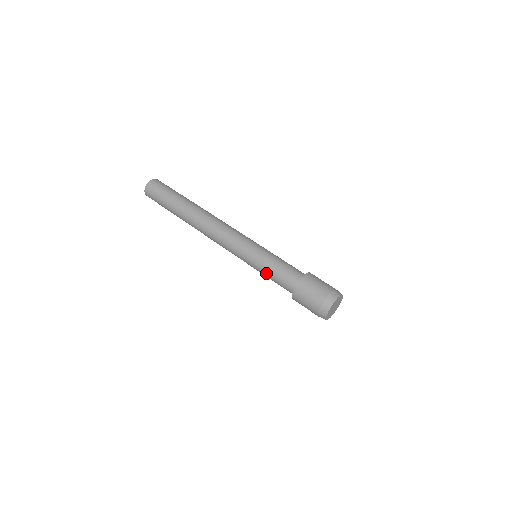
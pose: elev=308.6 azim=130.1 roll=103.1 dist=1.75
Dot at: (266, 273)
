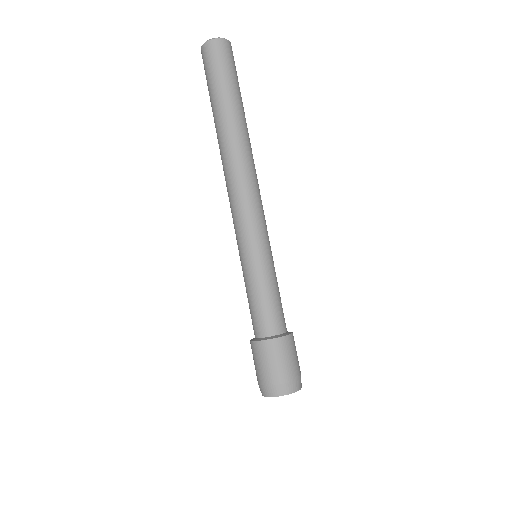
Dot at: occluded
